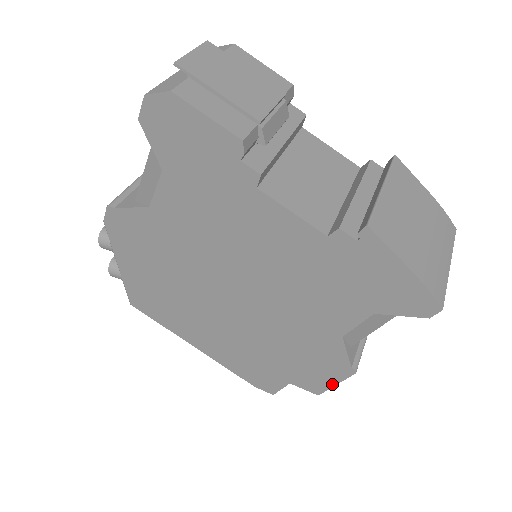
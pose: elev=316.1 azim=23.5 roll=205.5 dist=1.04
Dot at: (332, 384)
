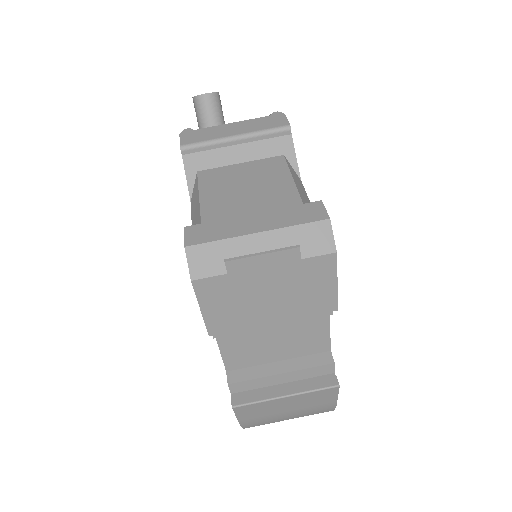
Dot at: occluded
